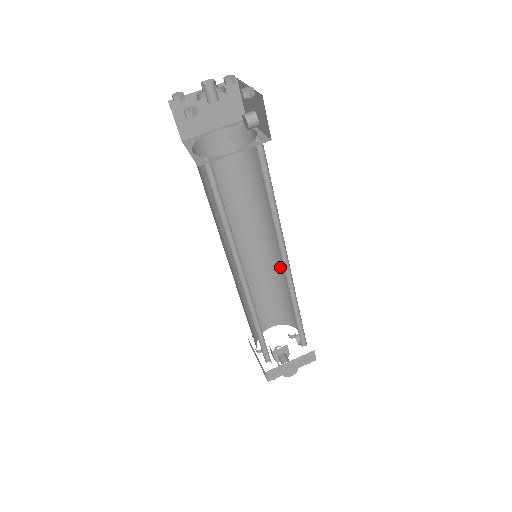
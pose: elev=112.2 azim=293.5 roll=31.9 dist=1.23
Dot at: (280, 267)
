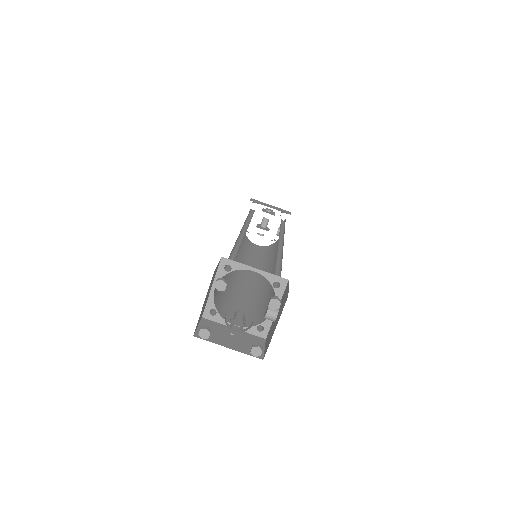
Dot at: occluded
